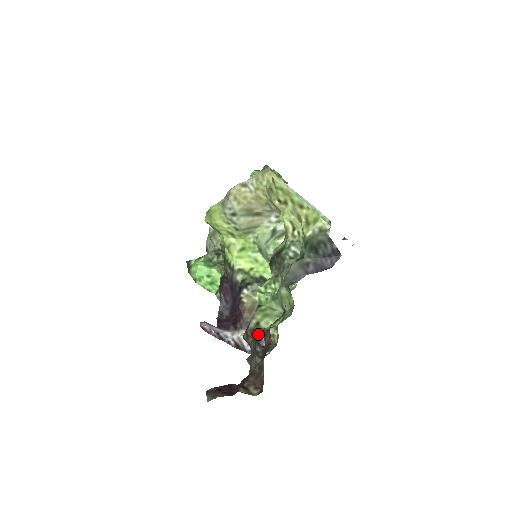
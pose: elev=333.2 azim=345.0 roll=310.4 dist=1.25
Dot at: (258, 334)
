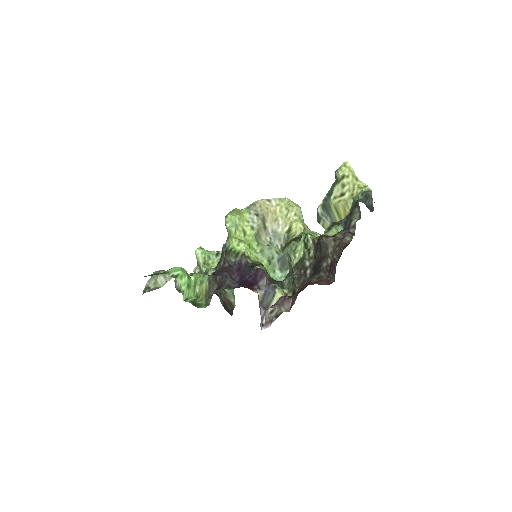
Dot at: (354, 218)
